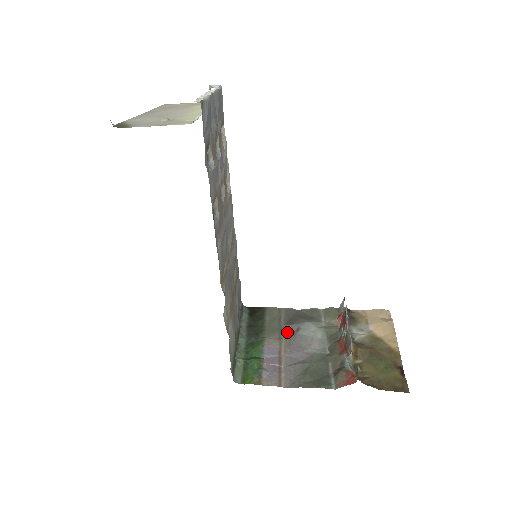
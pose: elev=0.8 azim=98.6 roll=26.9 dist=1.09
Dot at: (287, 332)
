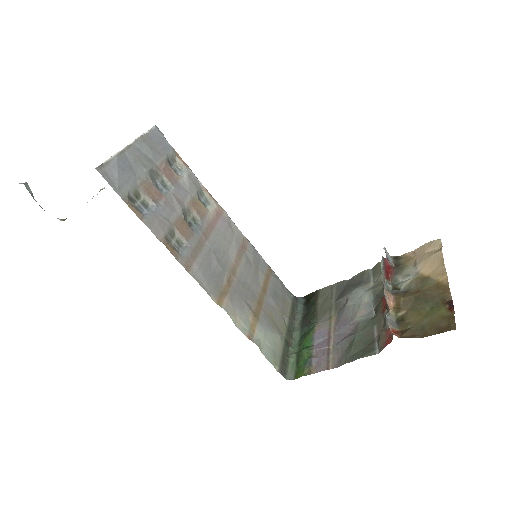
Dot at: (337, 308)
